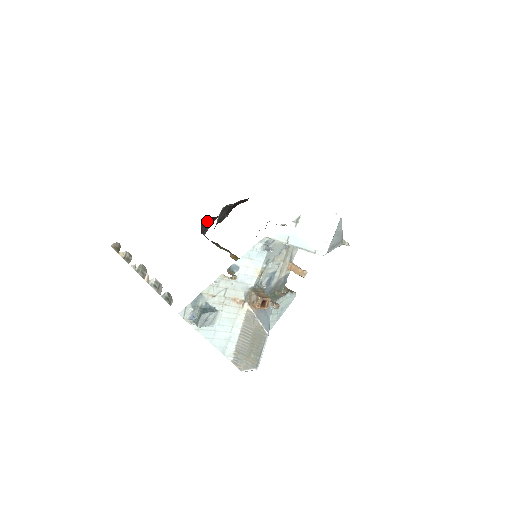
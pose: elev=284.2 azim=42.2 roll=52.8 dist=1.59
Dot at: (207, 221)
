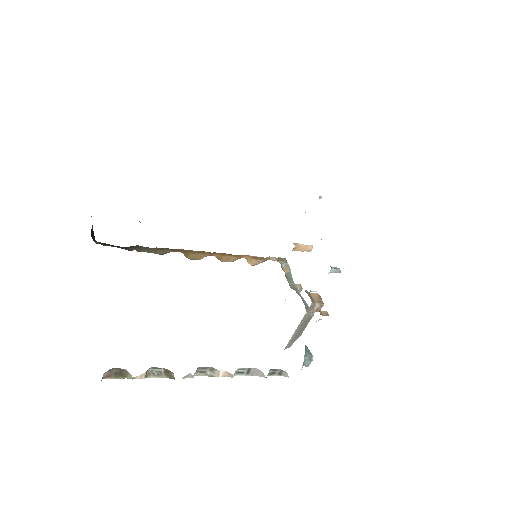
Dot at: occluded
